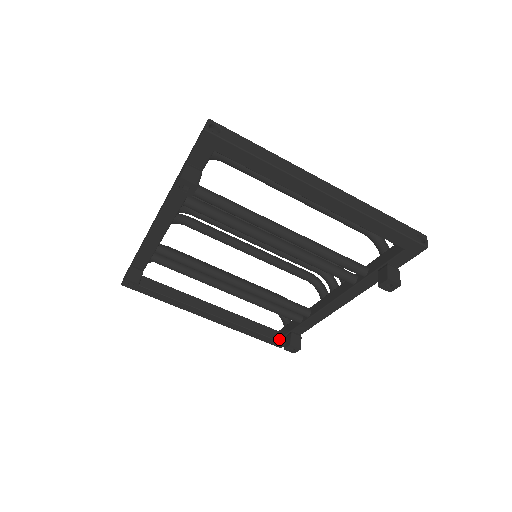
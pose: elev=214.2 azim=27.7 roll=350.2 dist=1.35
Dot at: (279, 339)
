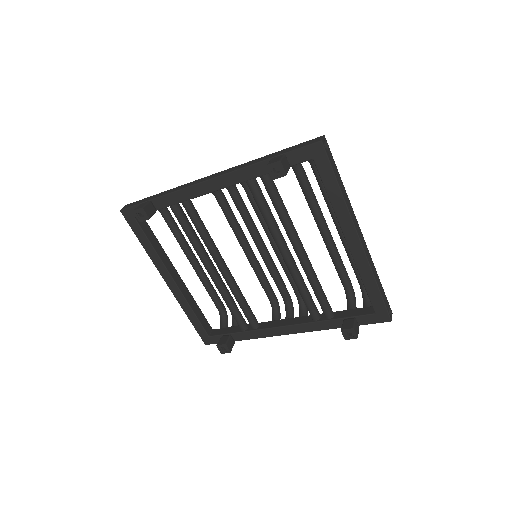
Dot at: (212, 336)
